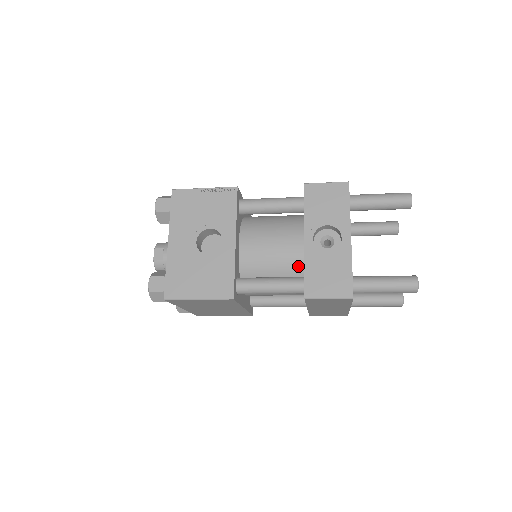
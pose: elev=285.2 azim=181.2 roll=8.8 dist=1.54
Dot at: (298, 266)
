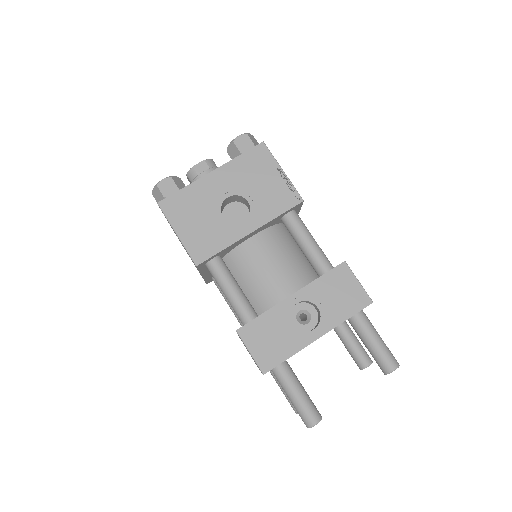
Dot at: (266, 303)
